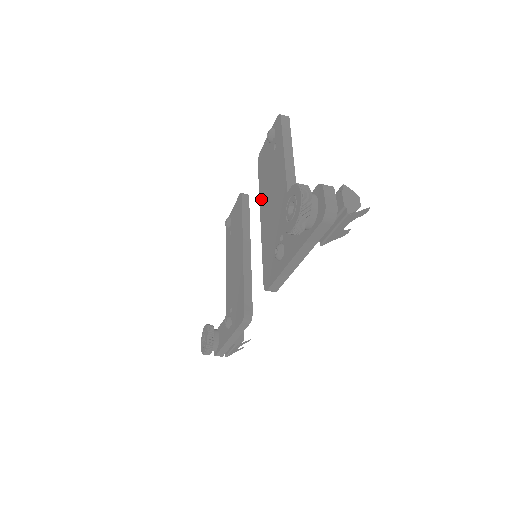
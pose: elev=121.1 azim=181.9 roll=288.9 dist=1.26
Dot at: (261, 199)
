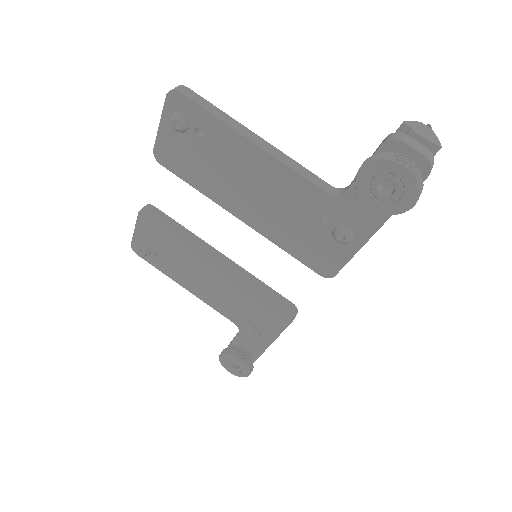
Dot at: (219, 200)
